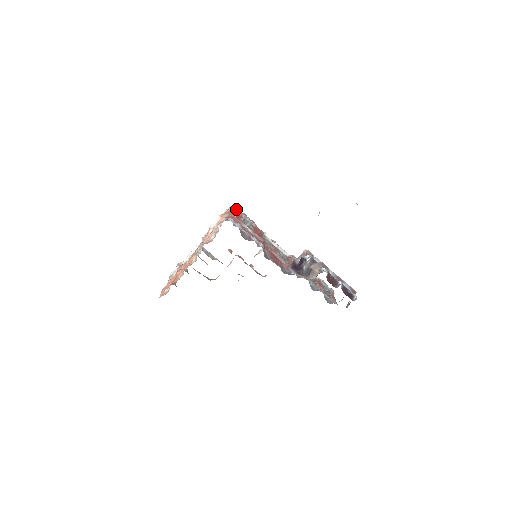
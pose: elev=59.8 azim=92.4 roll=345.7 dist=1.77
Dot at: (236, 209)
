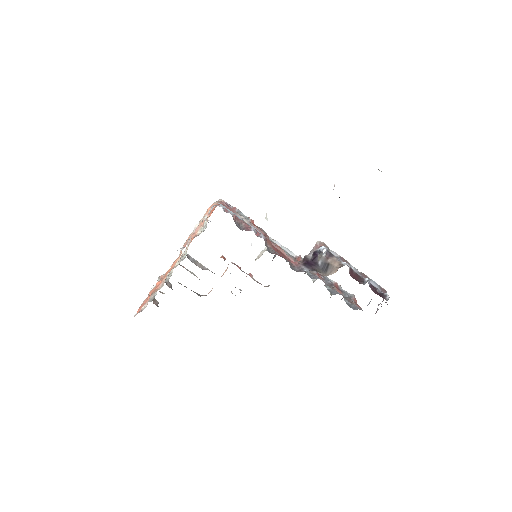
Dot at: (227, 203)
